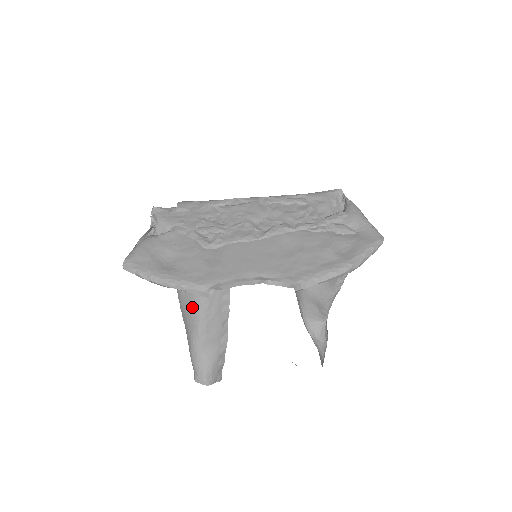
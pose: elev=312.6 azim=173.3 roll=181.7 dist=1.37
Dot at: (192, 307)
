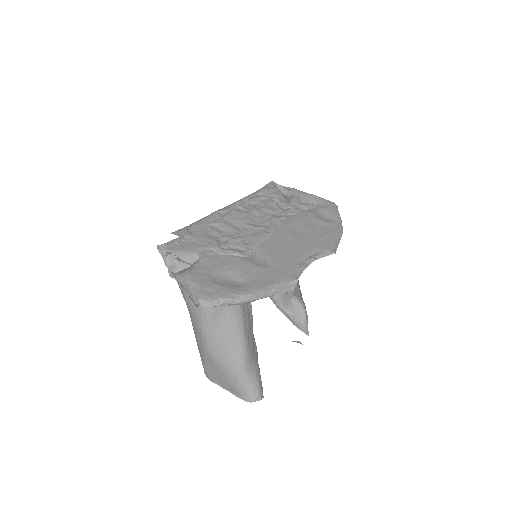
Dot at: (231, 329)
